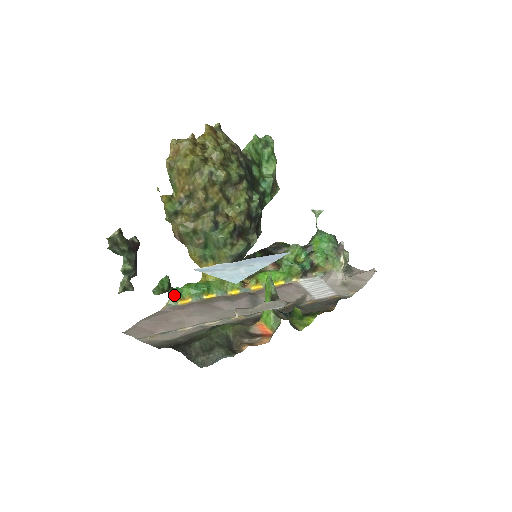
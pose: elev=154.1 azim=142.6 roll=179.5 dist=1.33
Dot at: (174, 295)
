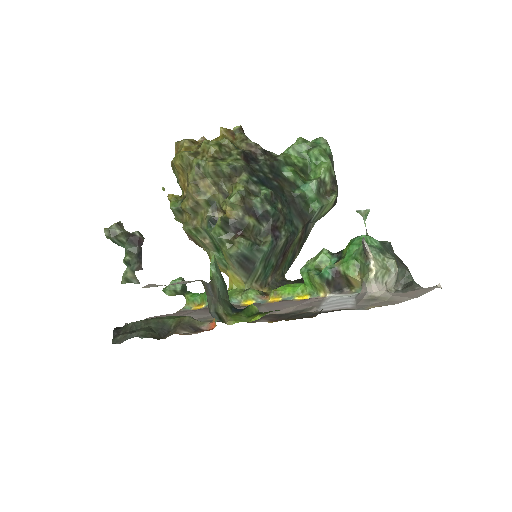
Dot at: (189, 299)
